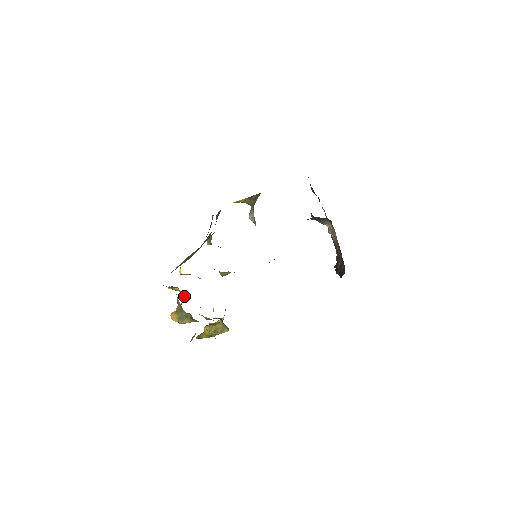
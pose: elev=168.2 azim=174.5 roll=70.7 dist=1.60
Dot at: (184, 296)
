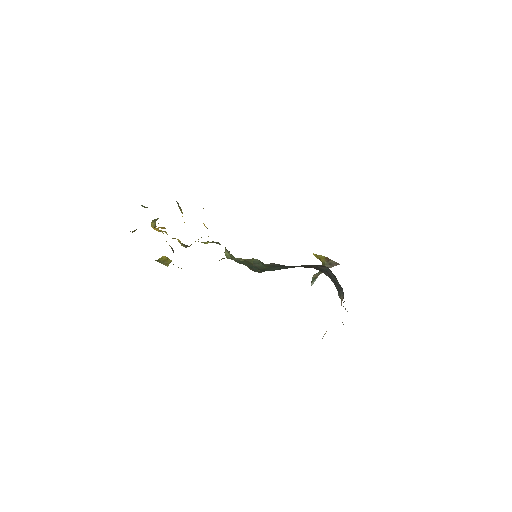
Dot at: occluded
